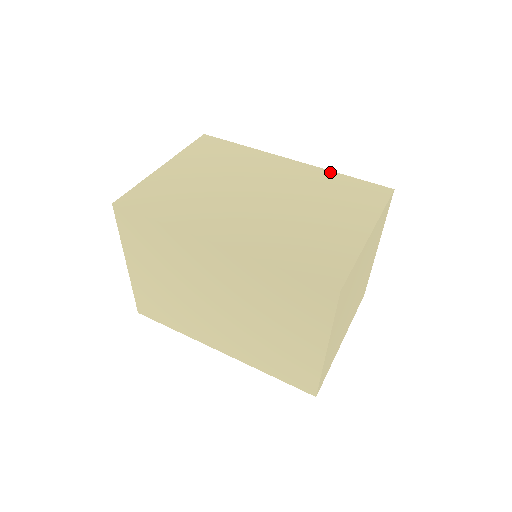
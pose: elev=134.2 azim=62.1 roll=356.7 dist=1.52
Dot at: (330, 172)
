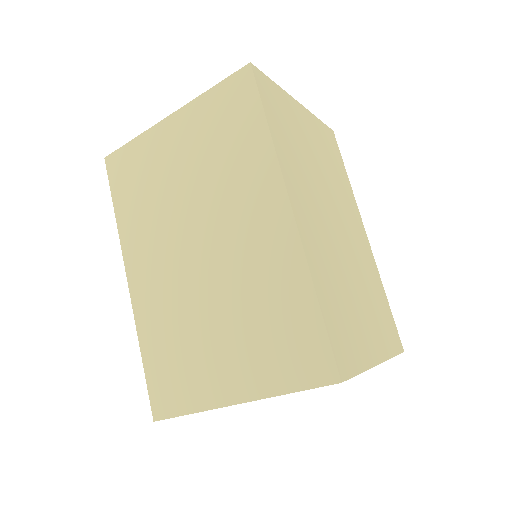
Dot at: occluded
